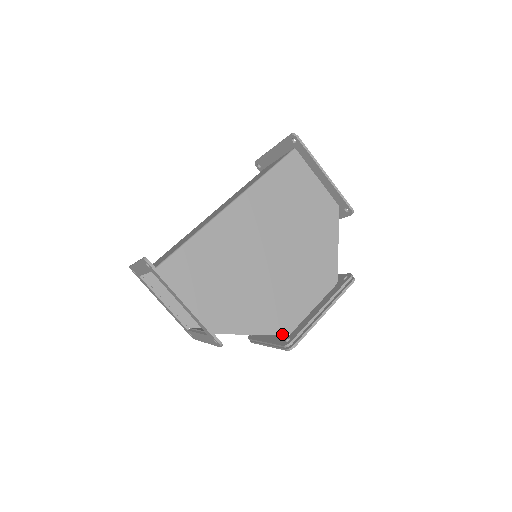
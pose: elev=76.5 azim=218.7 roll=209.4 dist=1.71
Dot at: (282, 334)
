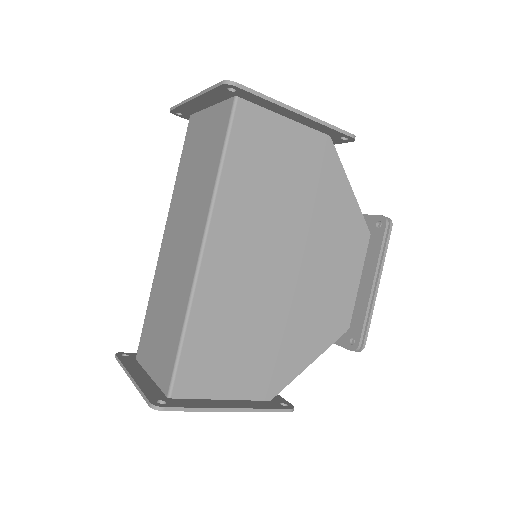
Dot at: (340, 335)
